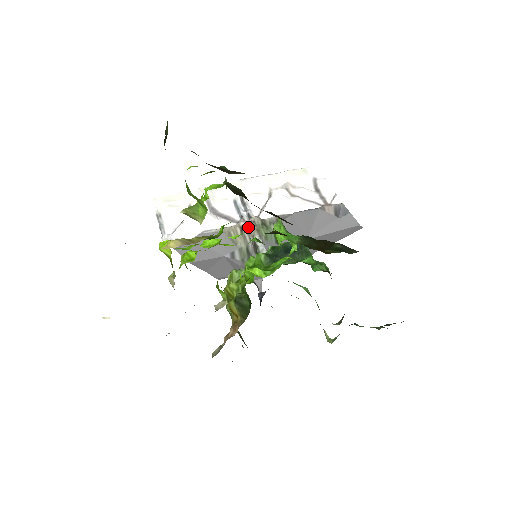
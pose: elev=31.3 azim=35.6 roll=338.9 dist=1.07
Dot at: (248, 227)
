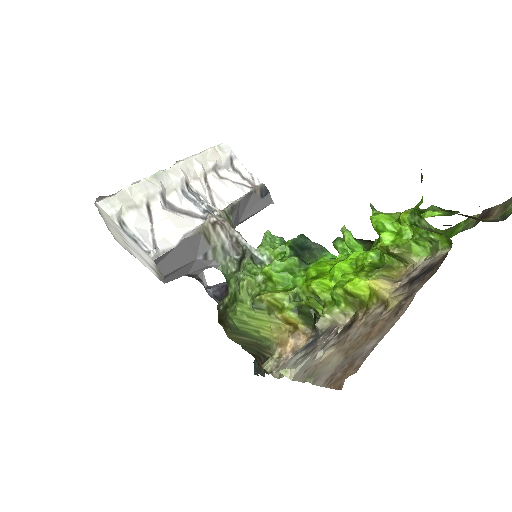
Dot at: (222, 223)
